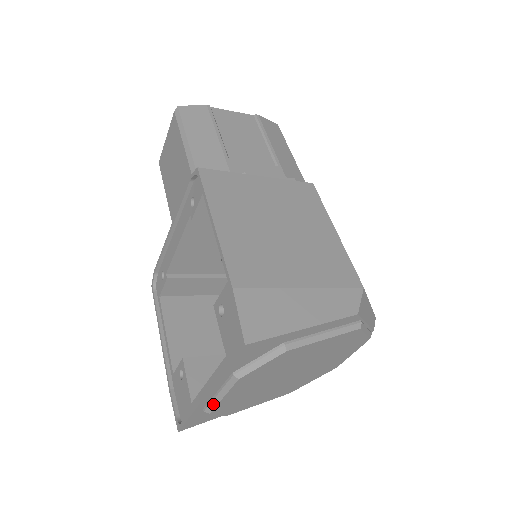
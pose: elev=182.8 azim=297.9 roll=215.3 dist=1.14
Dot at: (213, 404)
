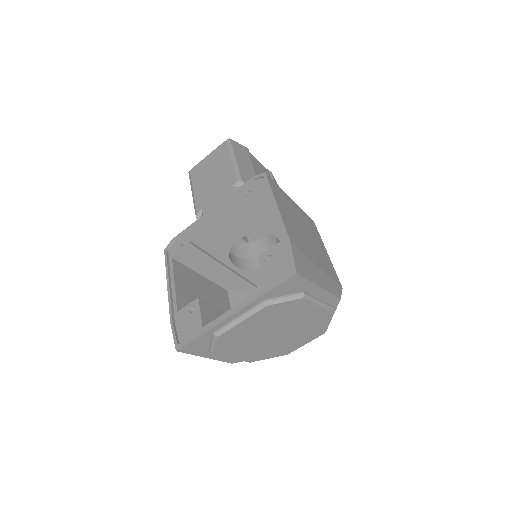
Dot at: (228, 327)
